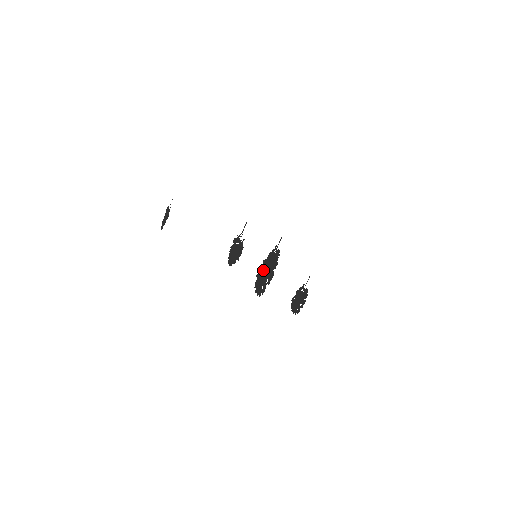
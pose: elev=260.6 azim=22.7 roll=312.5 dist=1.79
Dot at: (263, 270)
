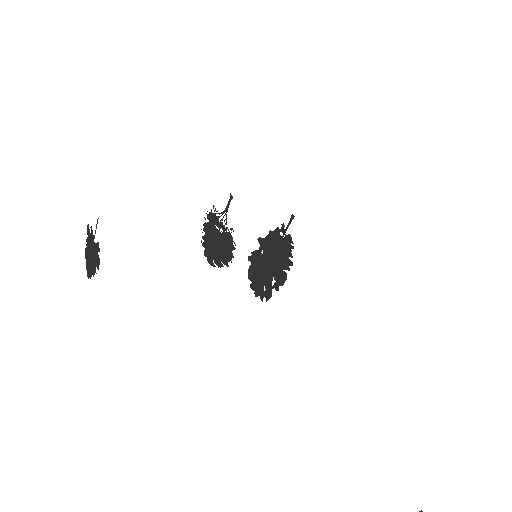
Dot at: (261, 257)
